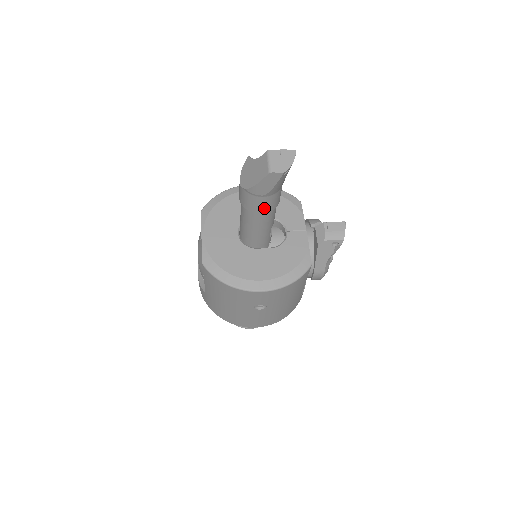
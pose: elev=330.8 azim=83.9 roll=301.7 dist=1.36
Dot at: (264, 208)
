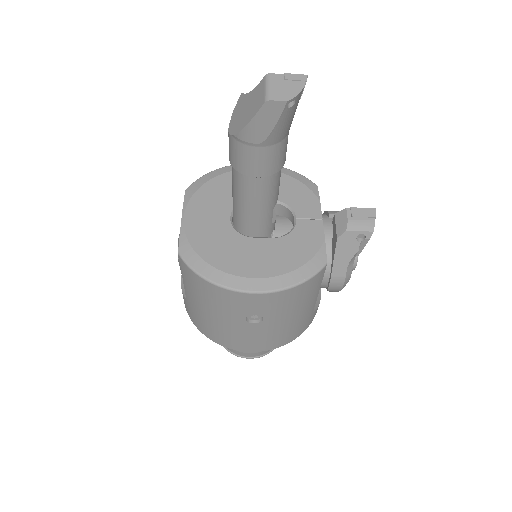
Dot at: (261, 168)
